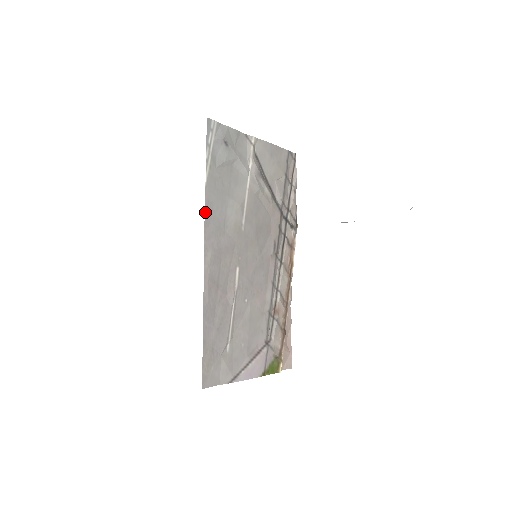
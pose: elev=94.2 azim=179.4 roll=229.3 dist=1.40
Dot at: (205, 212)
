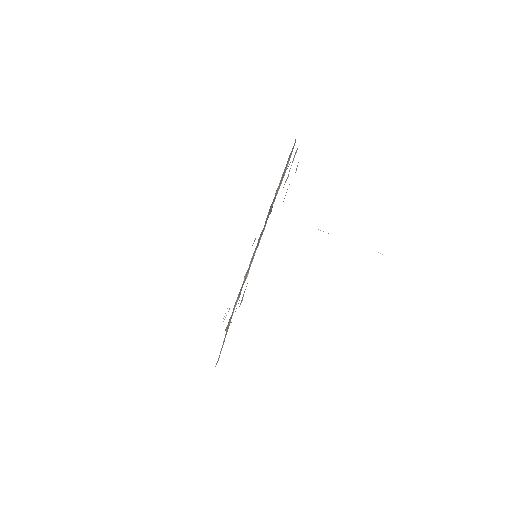
Dot at: occluded
